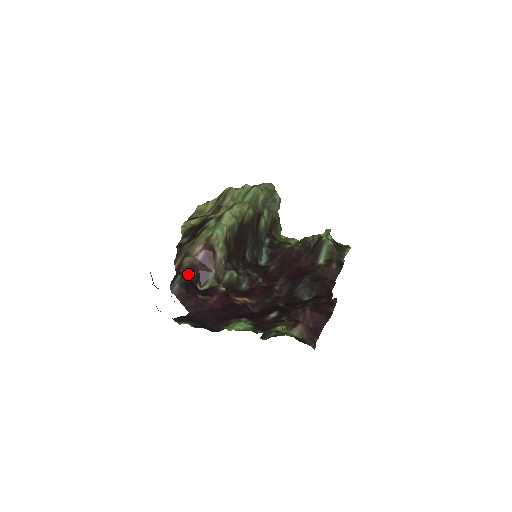
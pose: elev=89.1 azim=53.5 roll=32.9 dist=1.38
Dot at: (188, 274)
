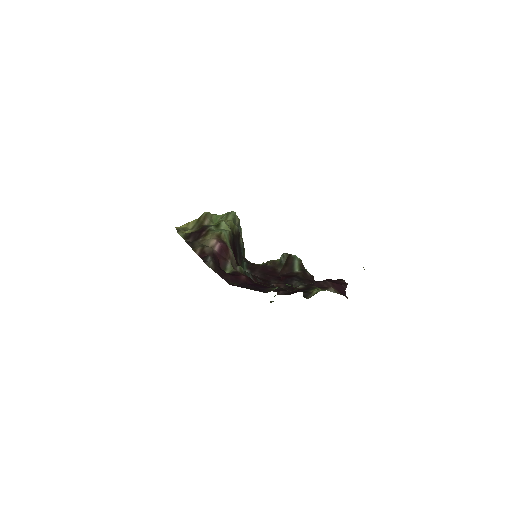
Dot at: occluded
